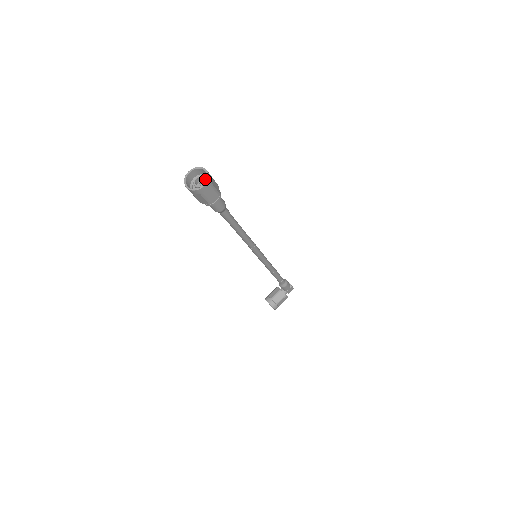
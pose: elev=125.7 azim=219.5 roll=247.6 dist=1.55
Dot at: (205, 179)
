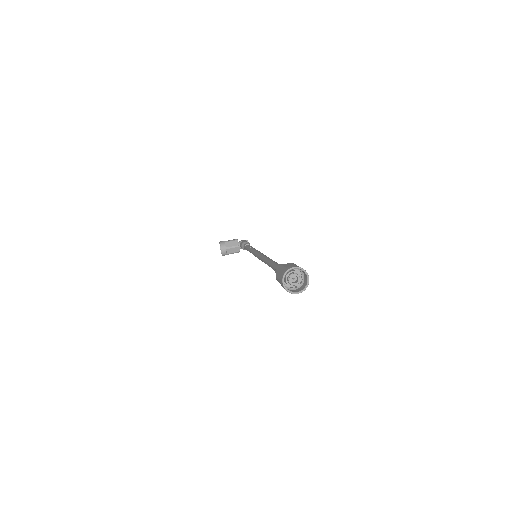
Dot at: (300, 278)
